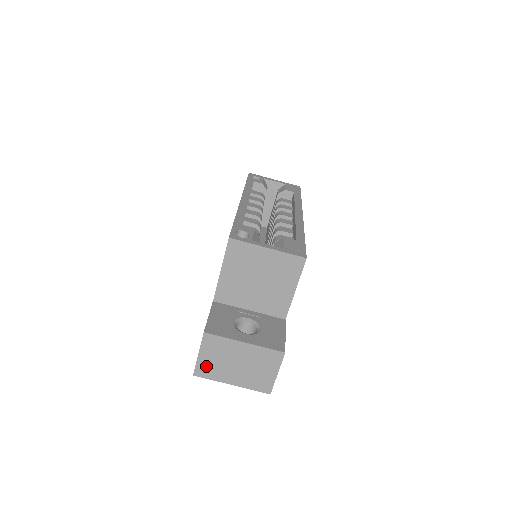
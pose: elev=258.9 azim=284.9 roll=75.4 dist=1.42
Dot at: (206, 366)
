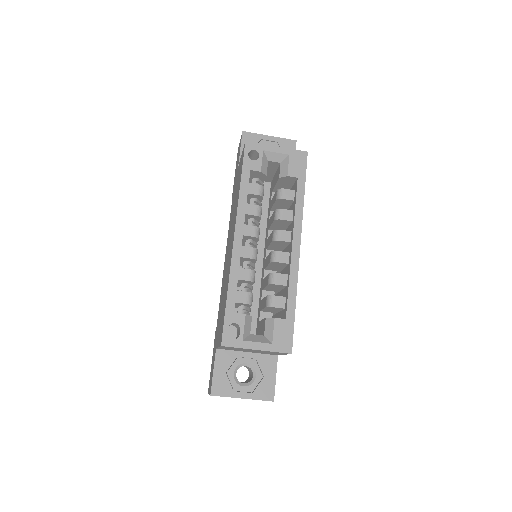
Dot at: occluded
